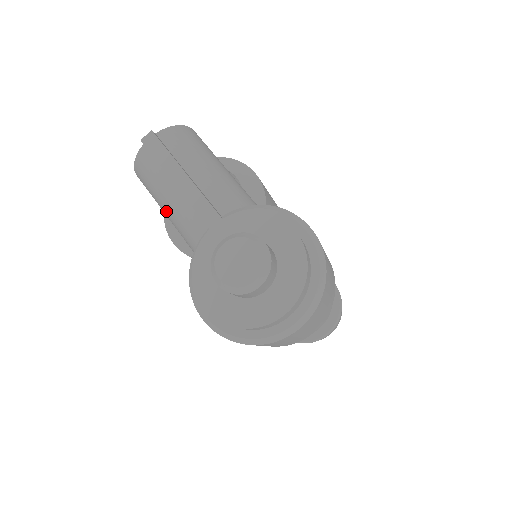
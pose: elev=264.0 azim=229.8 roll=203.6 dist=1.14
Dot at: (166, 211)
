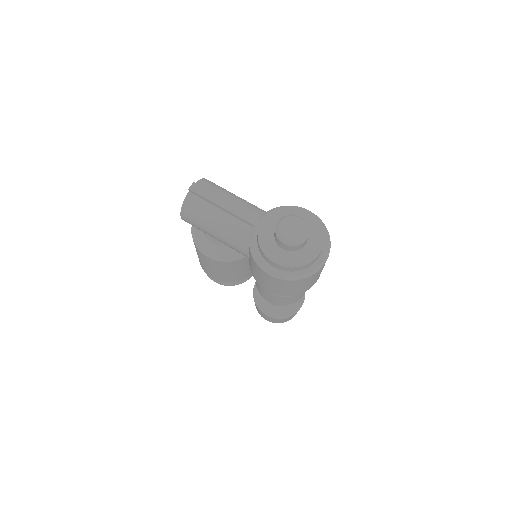
Dot at: (214, 228)
